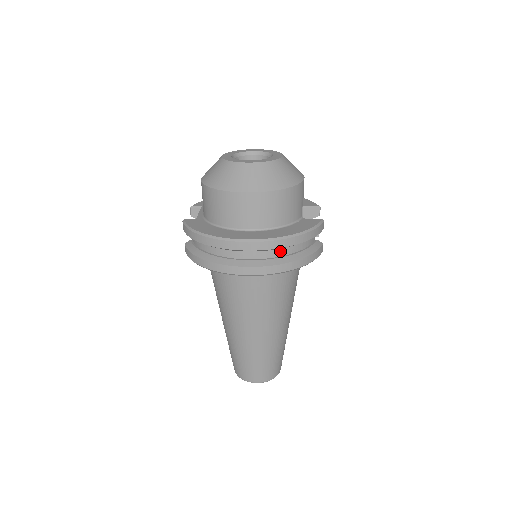
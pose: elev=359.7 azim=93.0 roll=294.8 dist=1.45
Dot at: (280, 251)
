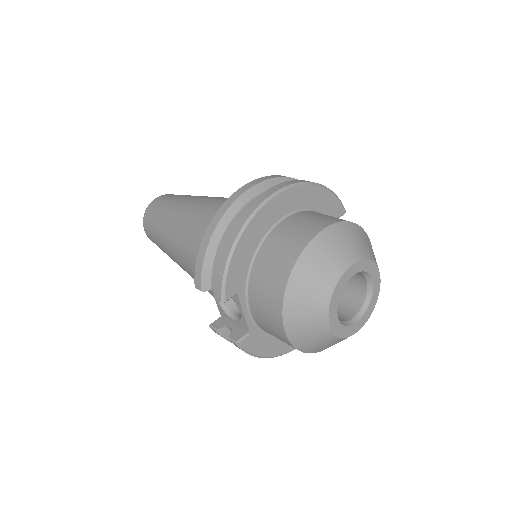
Dot at: occluded
